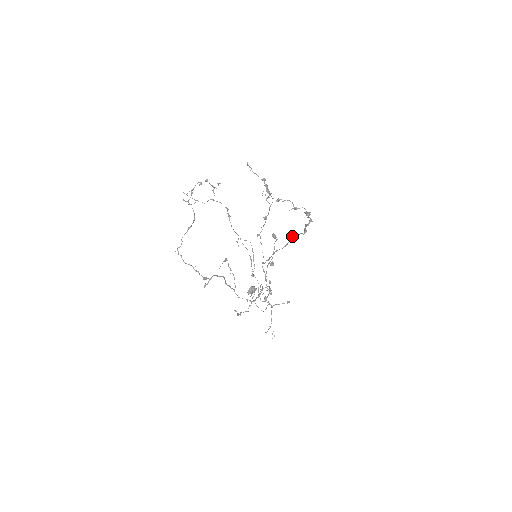
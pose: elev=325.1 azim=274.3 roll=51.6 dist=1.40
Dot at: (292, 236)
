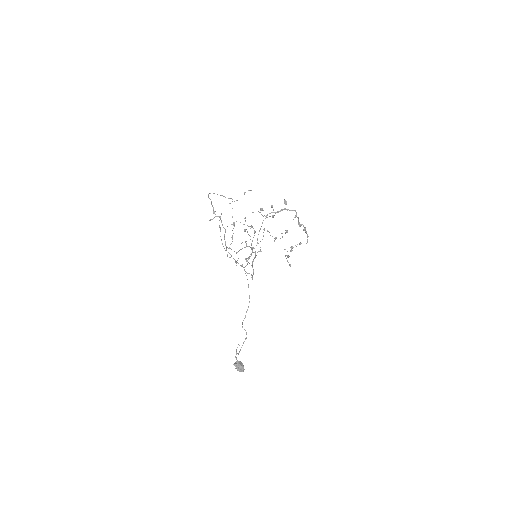
Dot at: occluded
